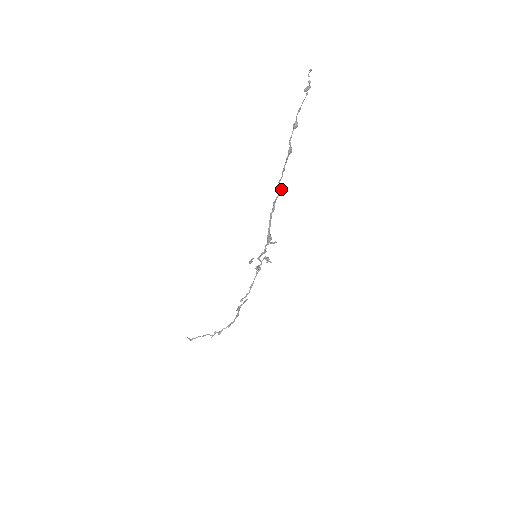
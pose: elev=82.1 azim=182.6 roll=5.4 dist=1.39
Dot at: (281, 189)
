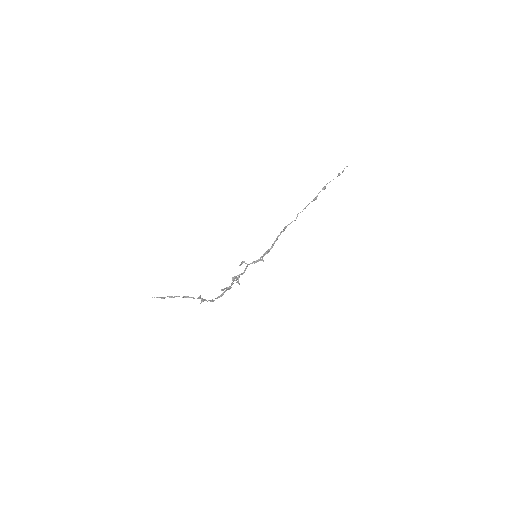
Dot at: occluded
